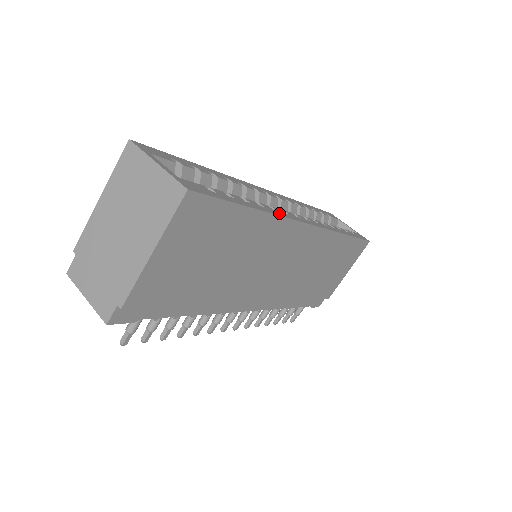
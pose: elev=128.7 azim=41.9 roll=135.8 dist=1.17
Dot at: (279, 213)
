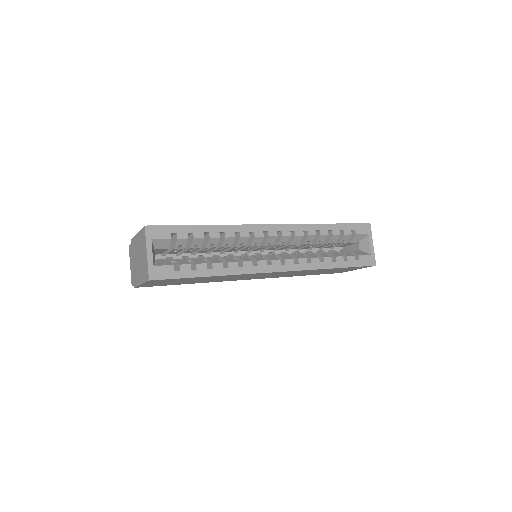
Dot at: (241, 270)
